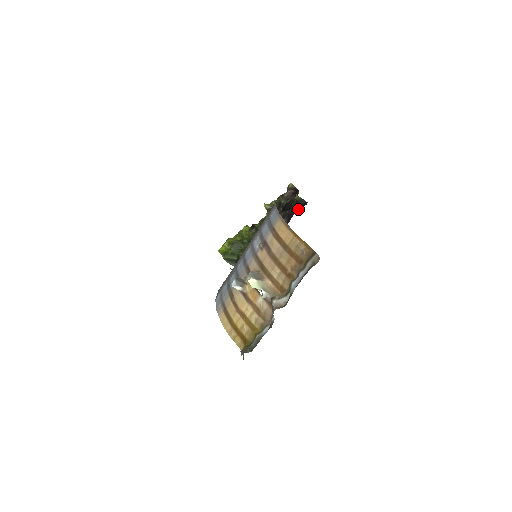
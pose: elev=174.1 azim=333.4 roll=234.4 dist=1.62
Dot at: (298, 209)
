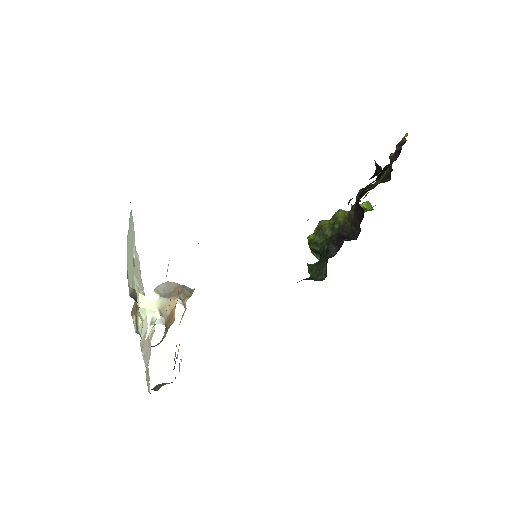
Dot at: occluded
